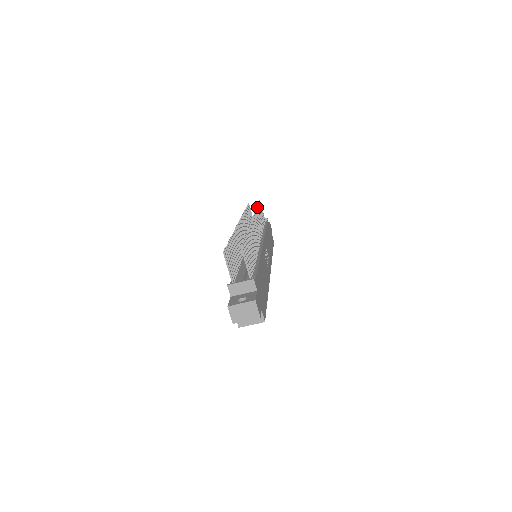
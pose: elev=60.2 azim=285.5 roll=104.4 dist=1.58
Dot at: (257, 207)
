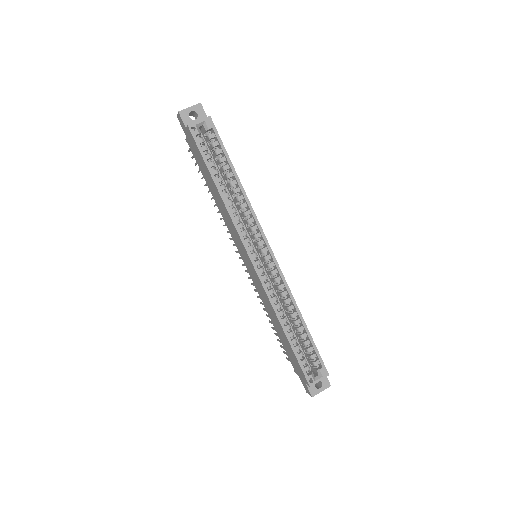
Dot at: occluded
